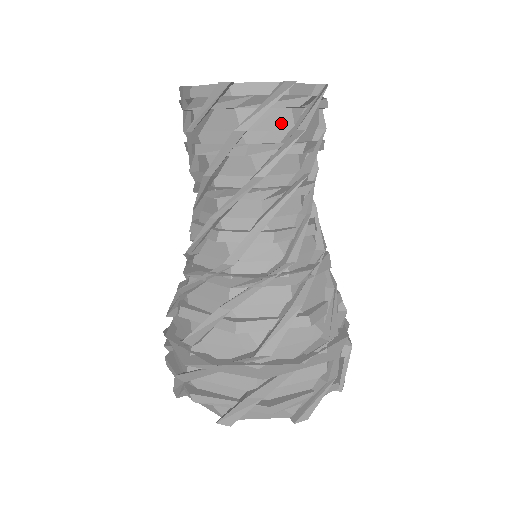
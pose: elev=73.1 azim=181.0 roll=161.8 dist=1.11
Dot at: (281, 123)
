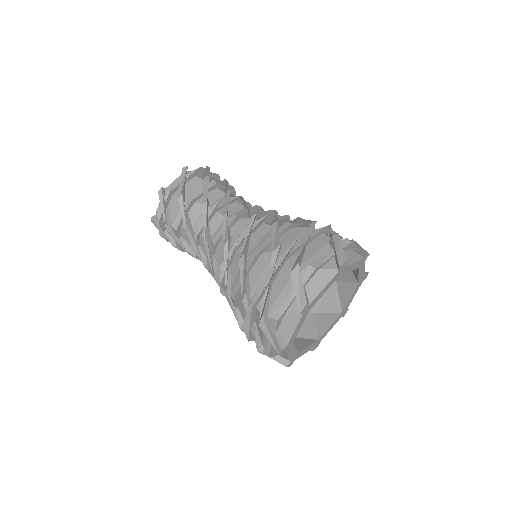
Dot at: occluded
